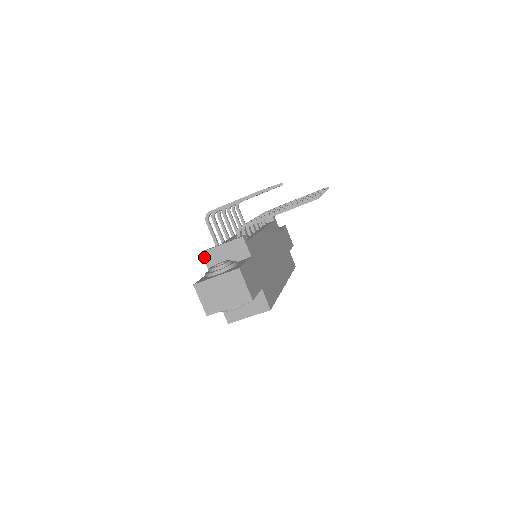
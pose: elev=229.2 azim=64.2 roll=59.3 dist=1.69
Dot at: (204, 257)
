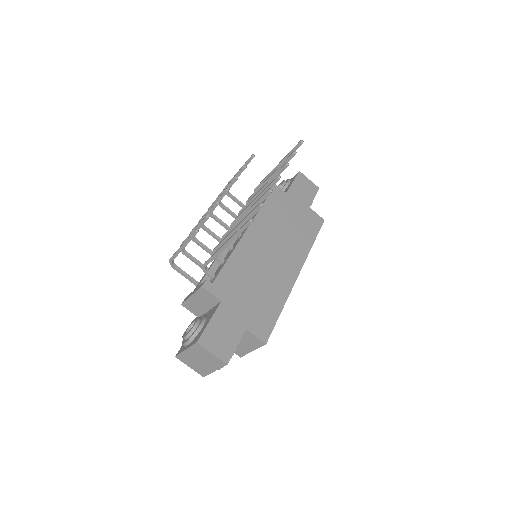
Dot at: (186, 308)
